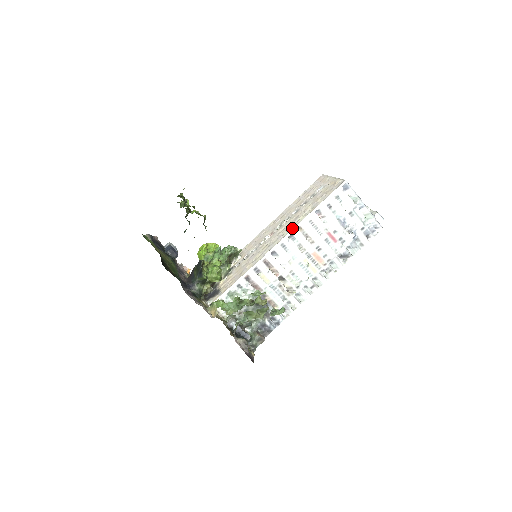
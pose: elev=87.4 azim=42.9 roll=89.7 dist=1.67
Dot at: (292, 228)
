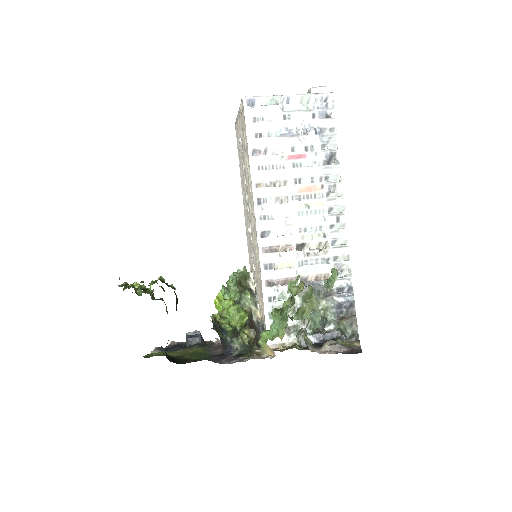
Dot at: (251, 194)
